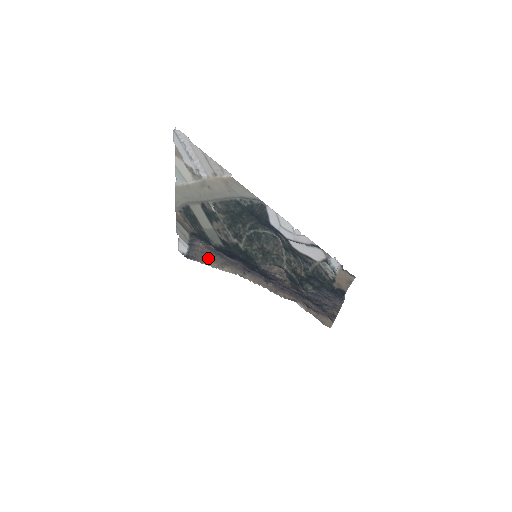
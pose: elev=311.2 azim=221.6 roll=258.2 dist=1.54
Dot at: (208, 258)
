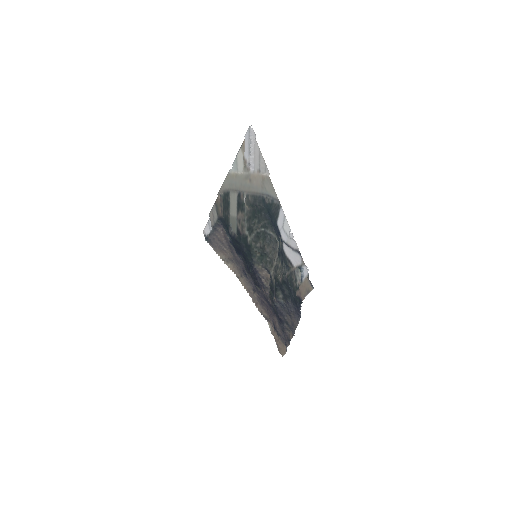
Dot at: (221, 248)
